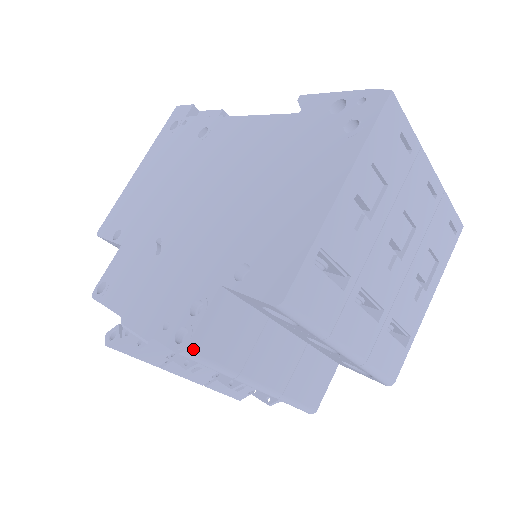
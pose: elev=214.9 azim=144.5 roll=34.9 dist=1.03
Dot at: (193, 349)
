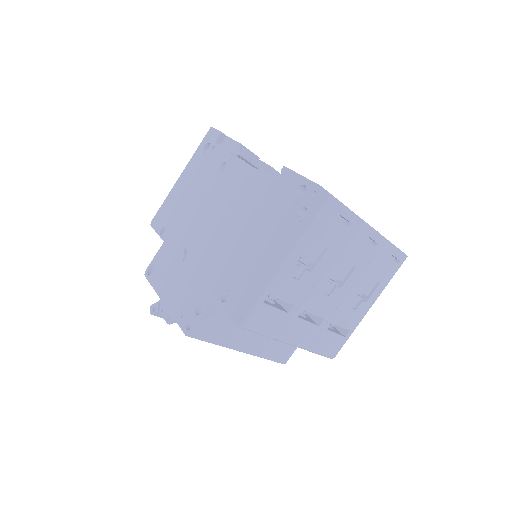
Dot at: (195, 334)
